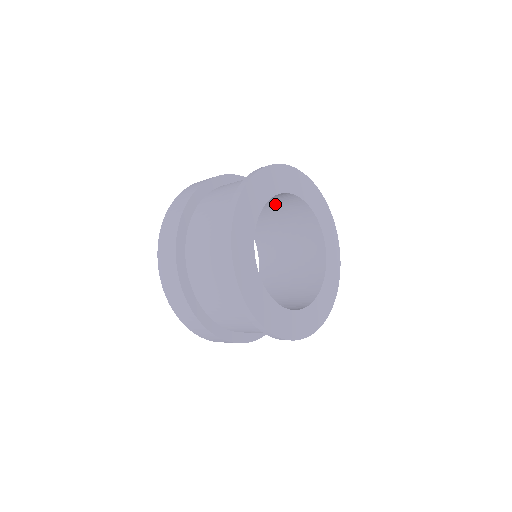
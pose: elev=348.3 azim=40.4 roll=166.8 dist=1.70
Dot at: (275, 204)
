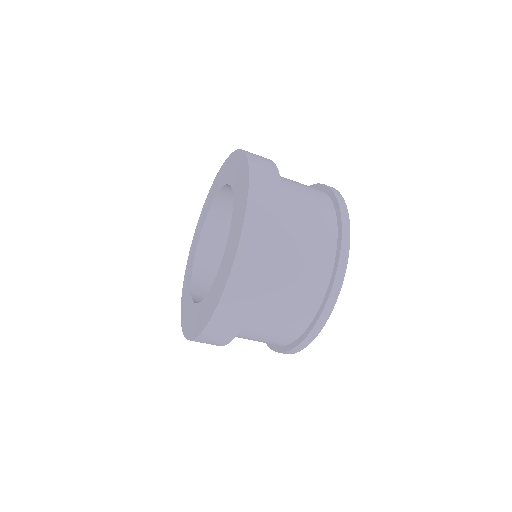
Dot at: occluded
